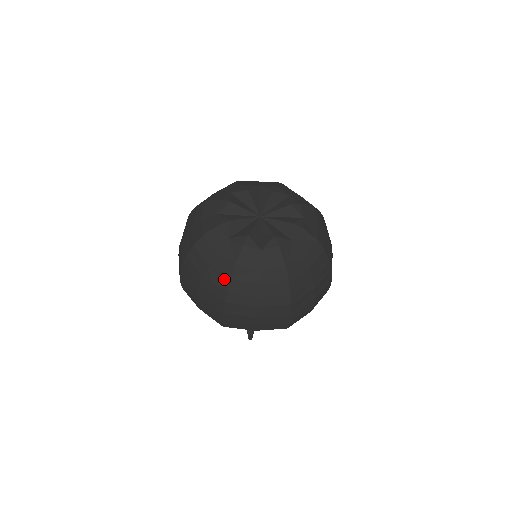
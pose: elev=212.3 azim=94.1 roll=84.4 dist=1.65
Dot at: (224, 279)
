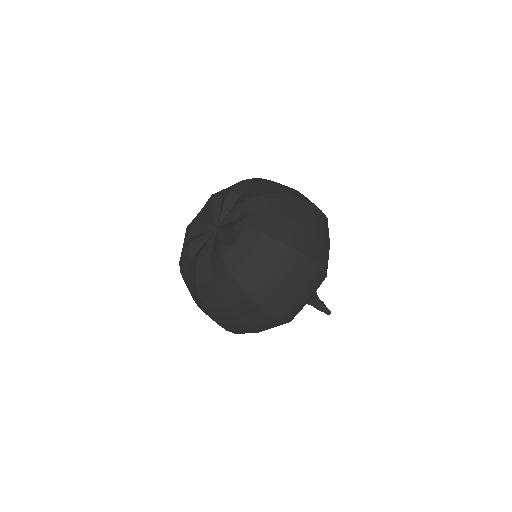
Dot at: (237, 291)
